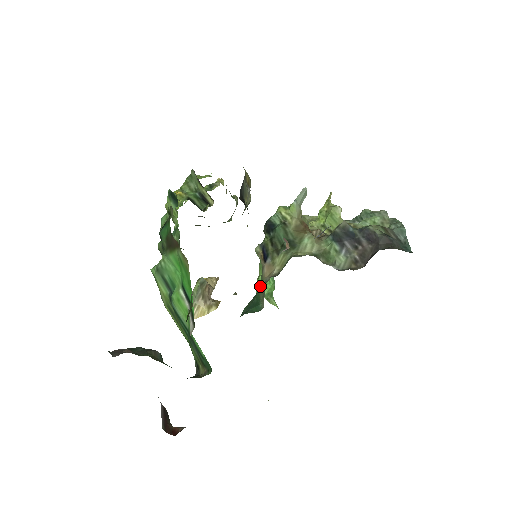
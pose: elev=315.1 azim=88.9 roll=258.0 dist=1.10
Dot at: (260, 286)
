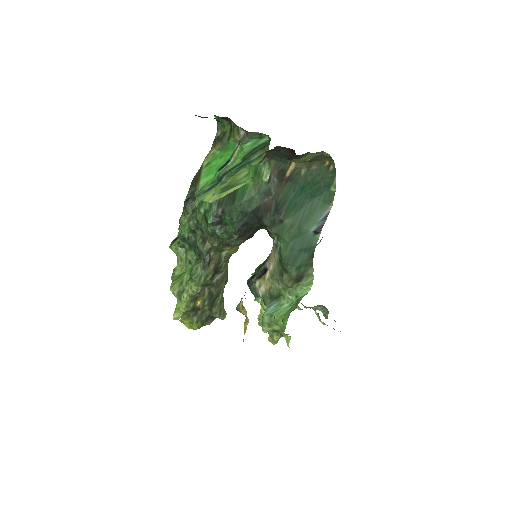
Dot at: (278, 269)
